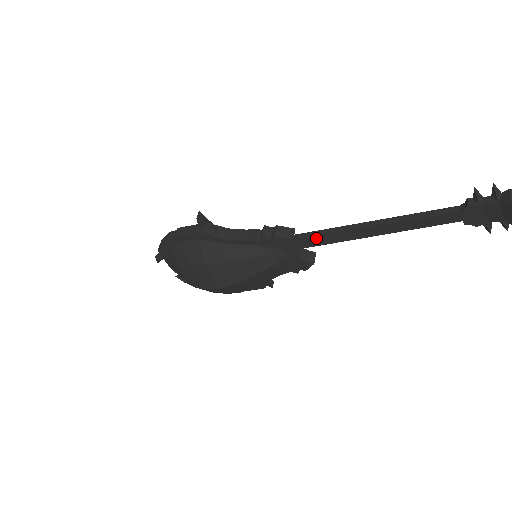
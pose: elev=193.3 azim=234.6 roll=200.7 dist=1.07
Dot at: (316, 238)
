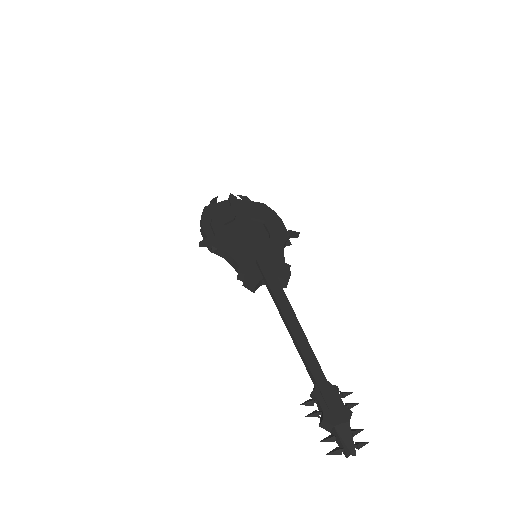
Dot at: (272, 293)
